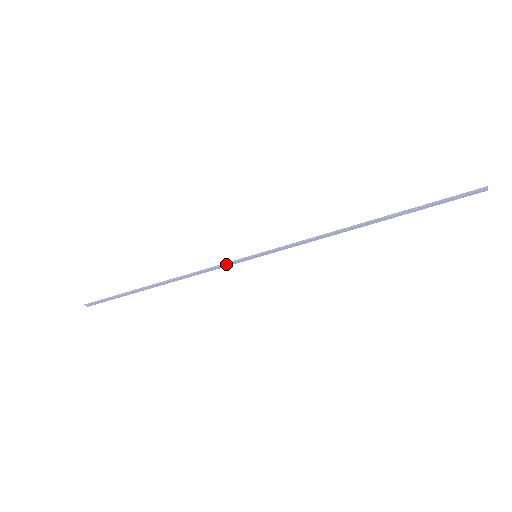
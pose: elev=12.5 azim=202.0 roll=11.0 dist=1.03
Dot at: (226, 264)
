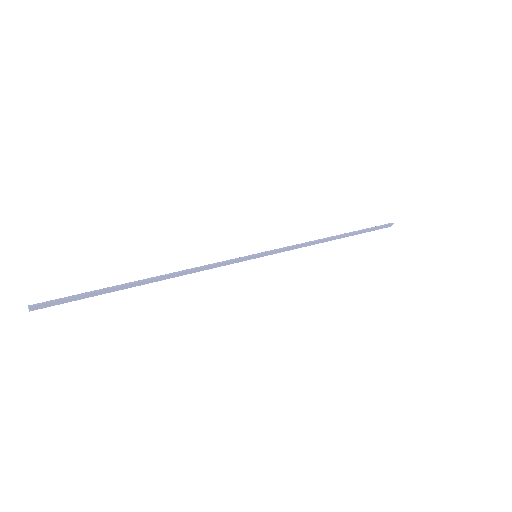
Dot at: (231, 260)
